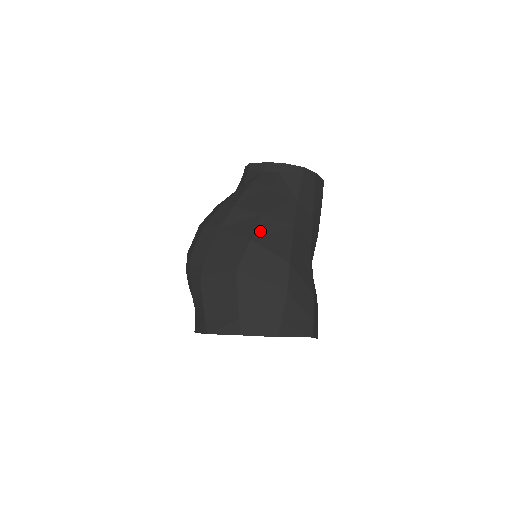
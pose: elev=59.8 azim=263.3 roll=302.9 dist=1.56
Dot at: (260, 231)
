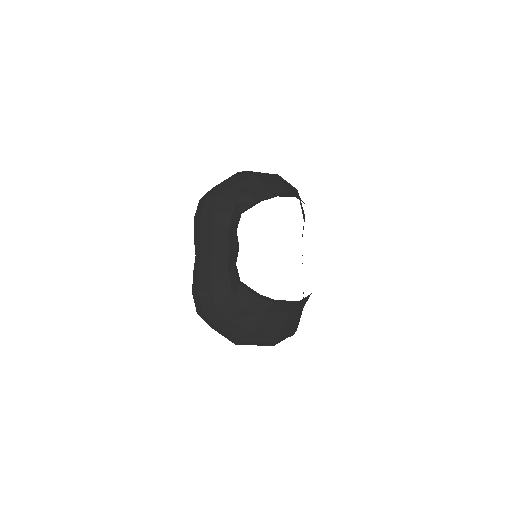
Dot at: (252, 338)
